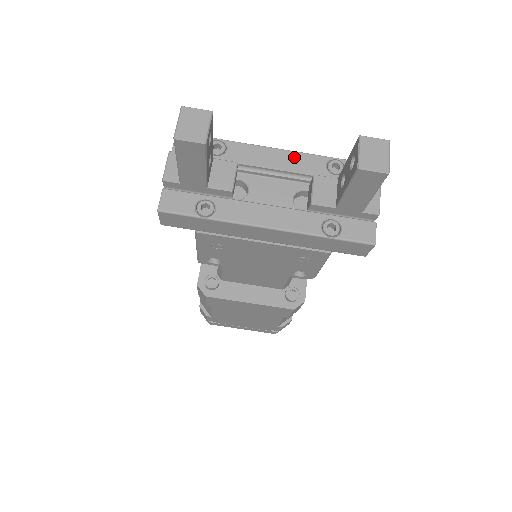
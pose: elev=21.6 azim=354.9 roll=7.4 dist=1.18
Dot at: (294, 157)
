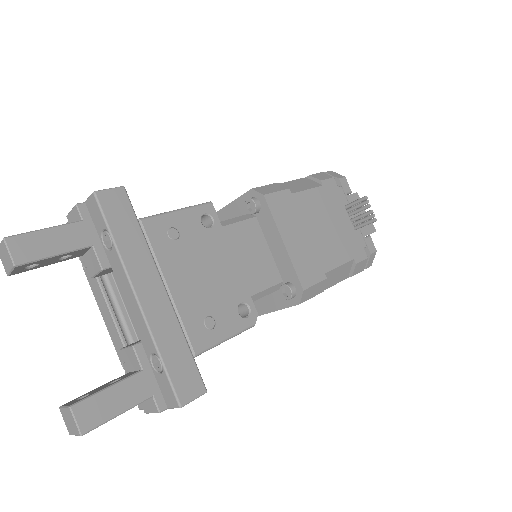
Dot at: (140, 318)
